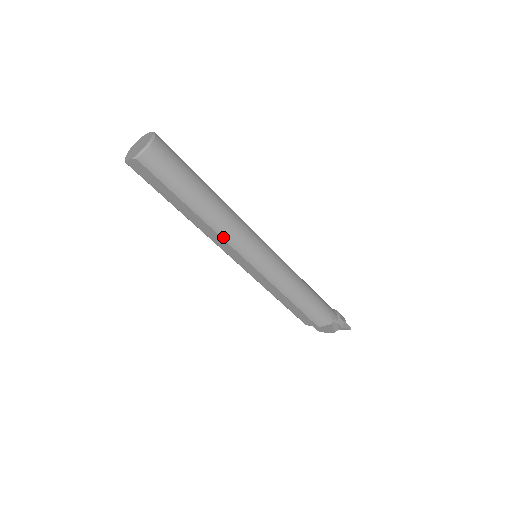
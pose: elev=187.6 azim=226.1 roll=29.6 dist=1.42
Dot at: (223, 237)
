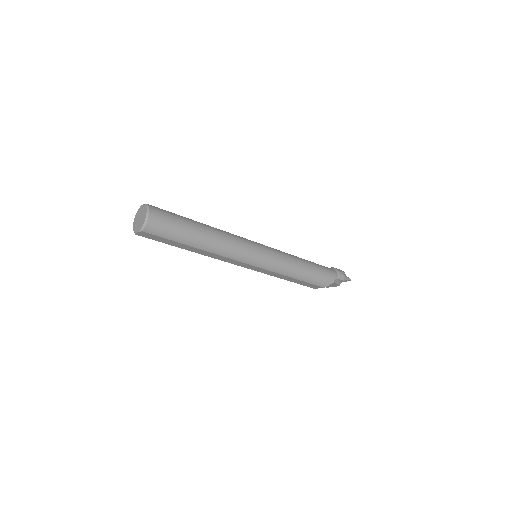
Dot at: (225, 256)
